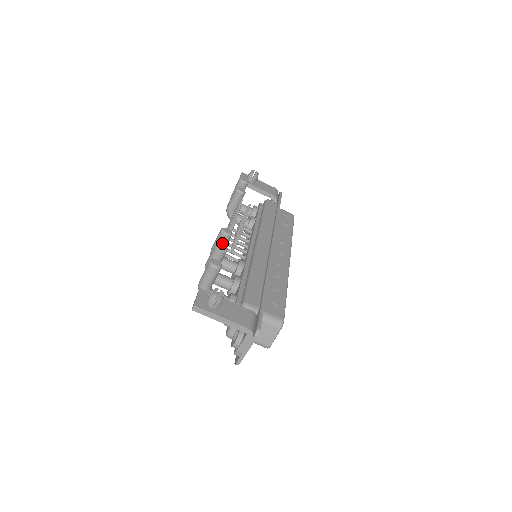
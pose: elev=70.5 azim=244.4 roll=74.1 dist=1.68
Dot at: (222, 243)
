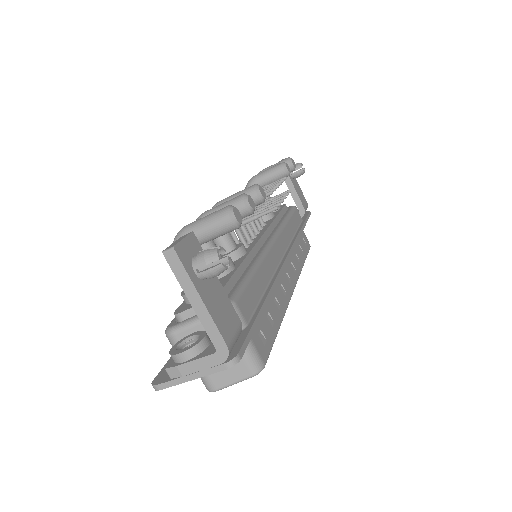
Dot at: (252, 199)
